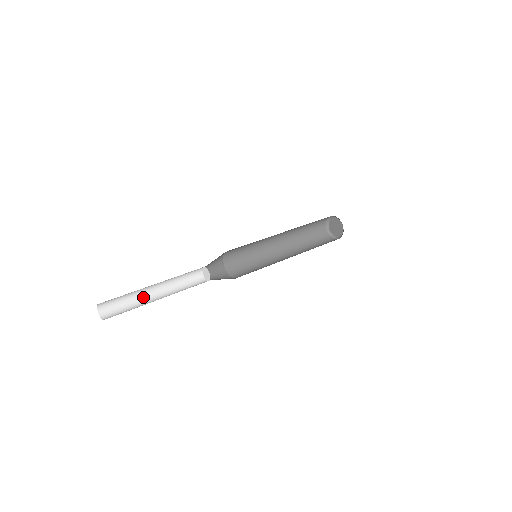
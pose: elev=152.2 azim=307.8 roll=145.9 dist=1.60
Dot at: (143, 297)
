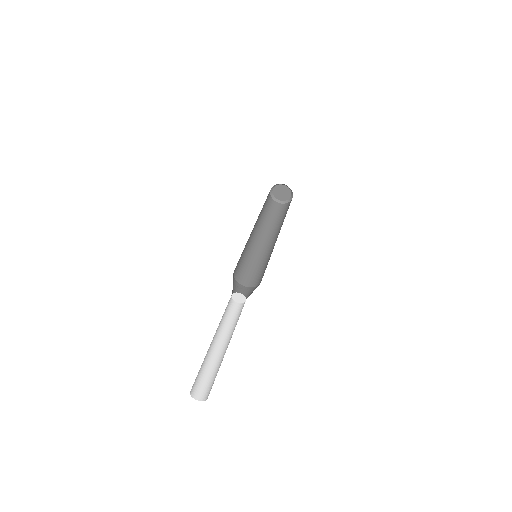
Dot at: (208, 351)
